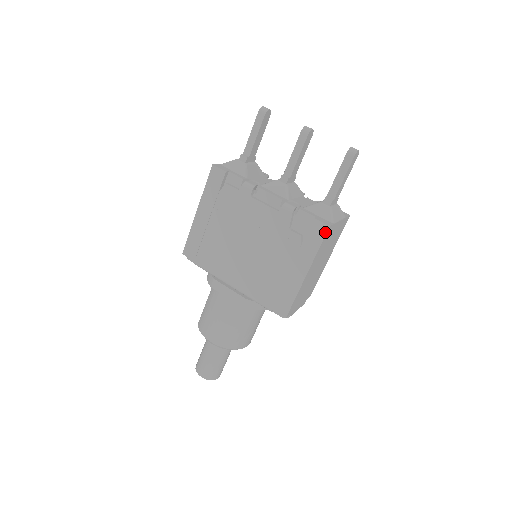
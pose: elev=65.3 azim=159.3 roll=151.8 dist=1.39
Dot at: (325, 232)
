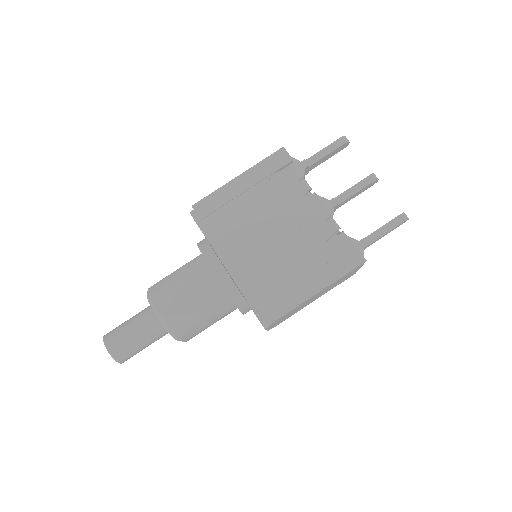
Dot at: (359, 263)
